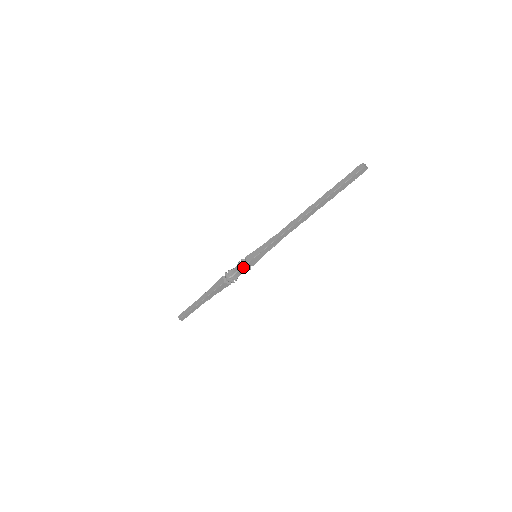
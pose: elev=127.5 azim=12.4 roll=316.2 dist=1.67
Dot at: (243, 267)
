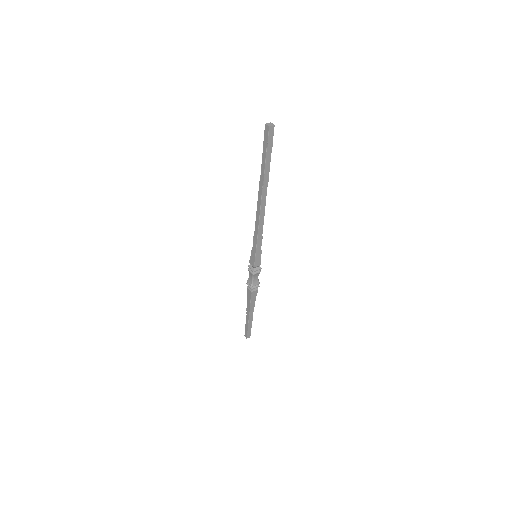
Dot at: (254, 271)
